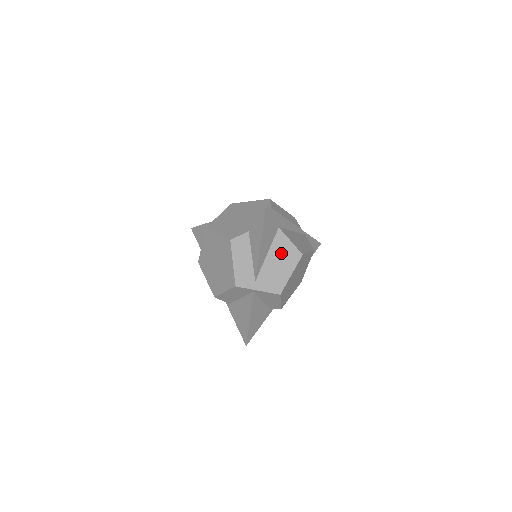
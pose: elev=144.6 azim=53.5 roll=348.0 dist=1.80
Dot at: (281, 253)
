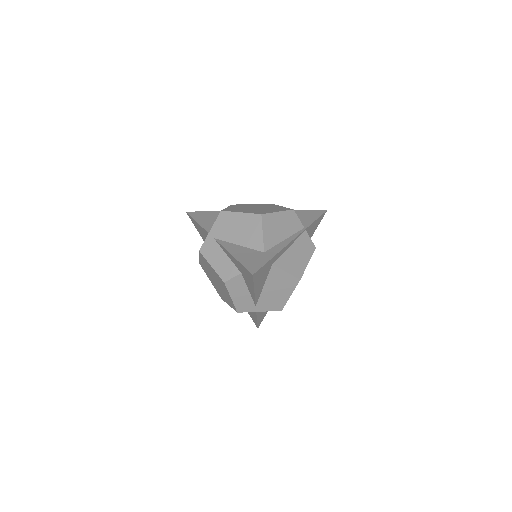
Dot at: (278, 283)
